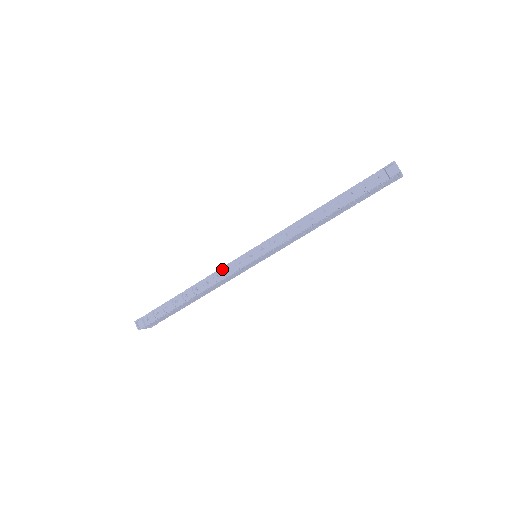
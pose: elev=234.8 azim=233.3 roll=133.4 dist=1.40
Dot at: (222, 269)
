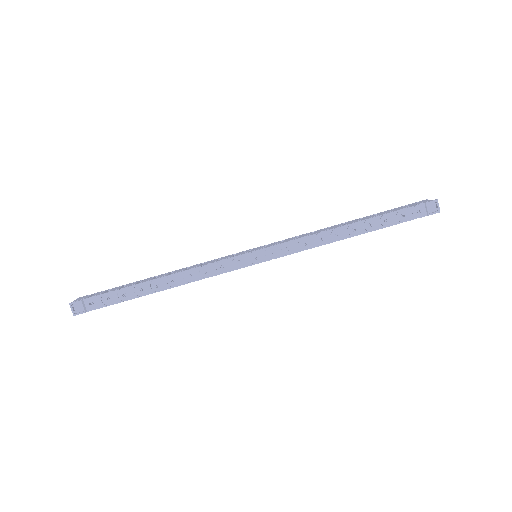
Dot at: (214, 264)
